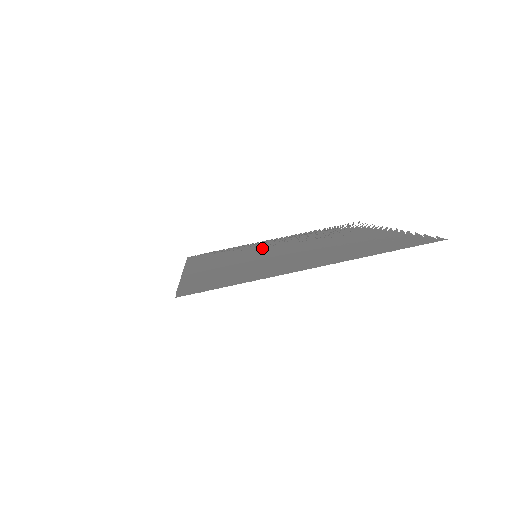
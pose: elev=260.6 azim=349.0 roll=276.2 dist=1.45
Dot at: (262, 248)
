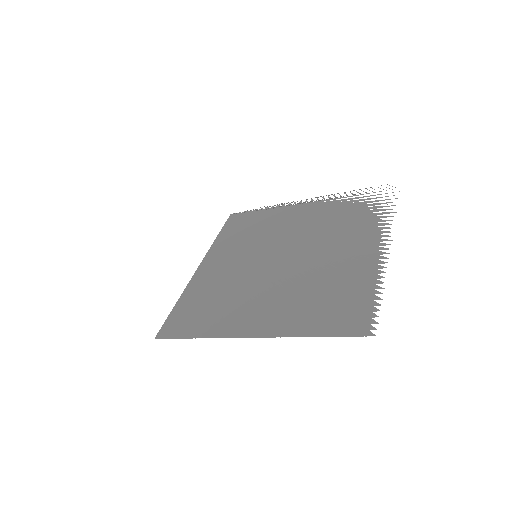
Dot at: (276, 231)
